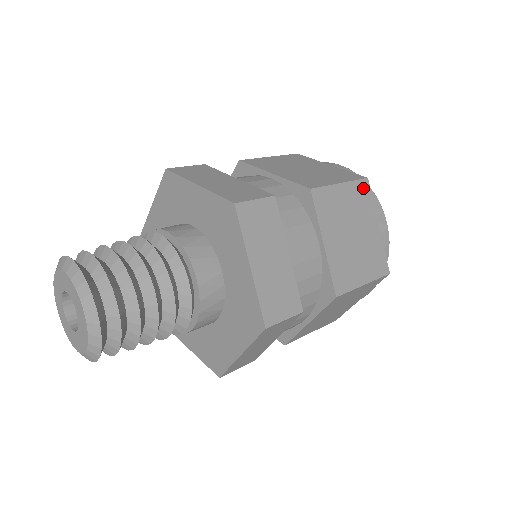
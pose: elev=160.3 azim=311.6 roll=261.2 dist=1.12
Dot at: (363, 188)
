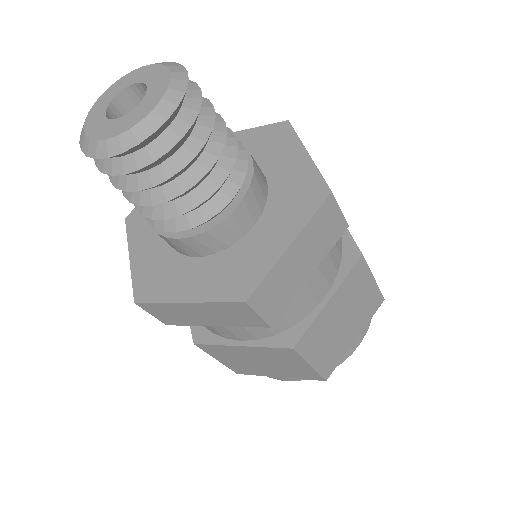
Dot at: occluded
